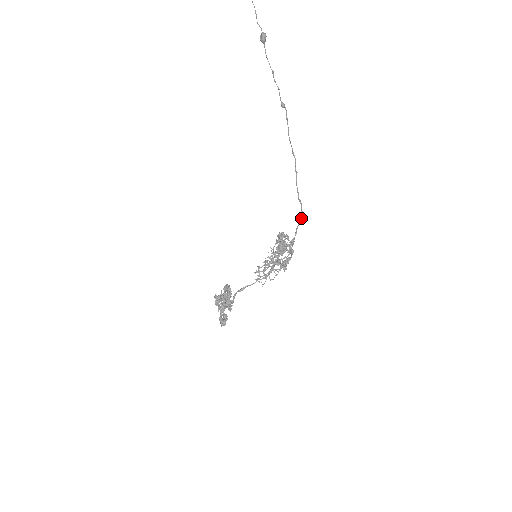
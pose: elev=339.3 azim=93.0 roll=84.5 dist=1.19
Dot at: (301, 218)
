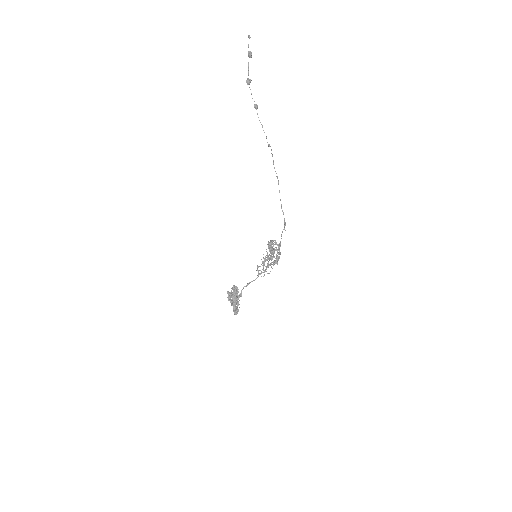
Dot at: (284, 226)
